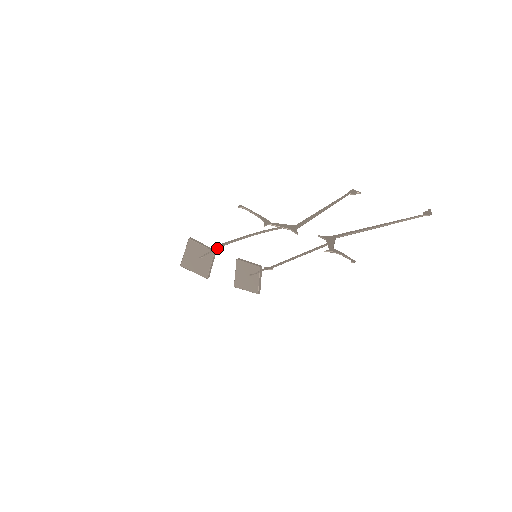
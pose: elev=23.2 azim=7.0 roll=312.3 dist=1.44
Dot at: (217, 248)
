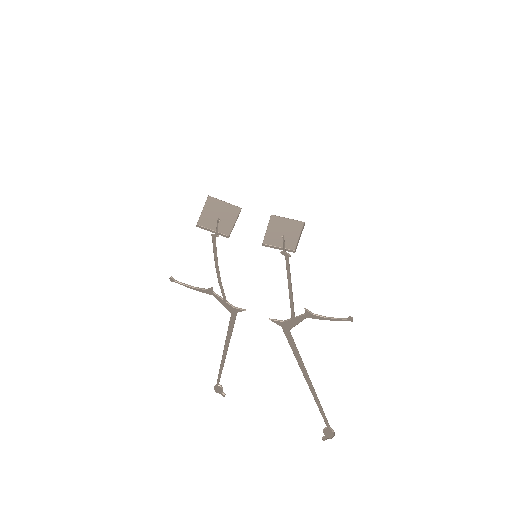
Dot at: (217, 235)
